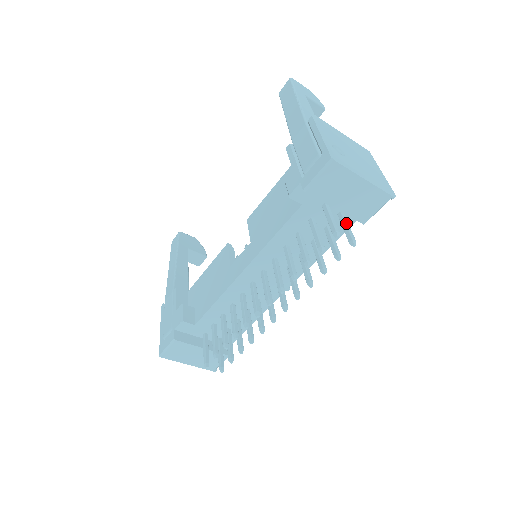
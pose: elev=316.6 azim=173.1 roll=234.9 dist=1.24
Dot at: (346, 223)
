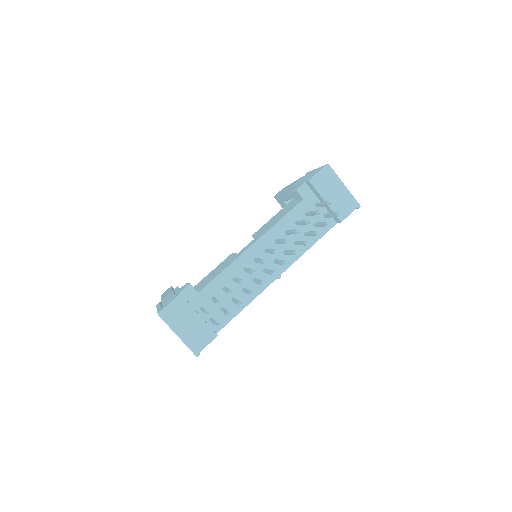
Dot at: (331, 213)
